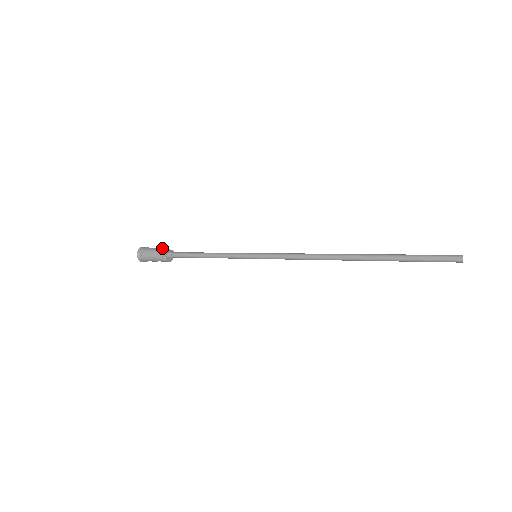
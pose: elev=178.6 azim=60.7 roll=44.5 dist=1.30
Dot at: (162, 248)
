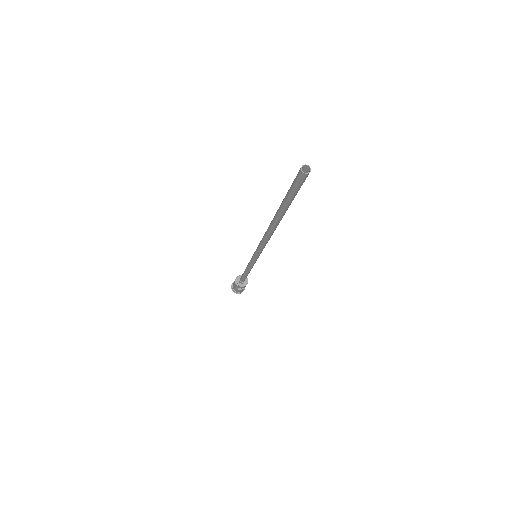
Dot at: (237, 277)
